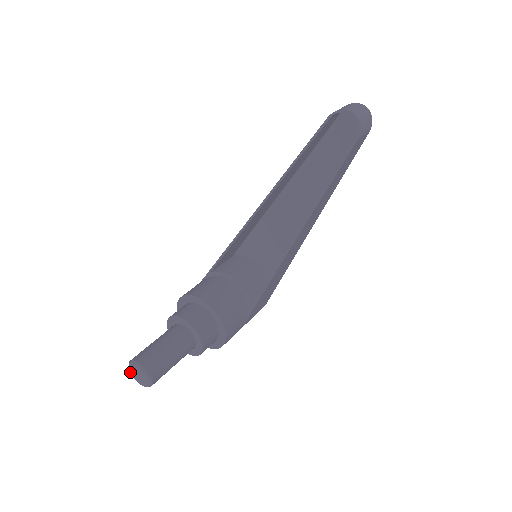
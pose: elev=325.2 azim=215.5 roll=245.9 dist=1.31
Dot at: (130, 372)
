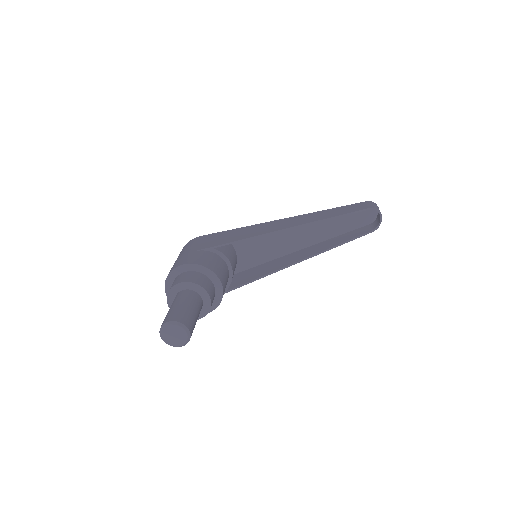
Dot at: (163, 329)
